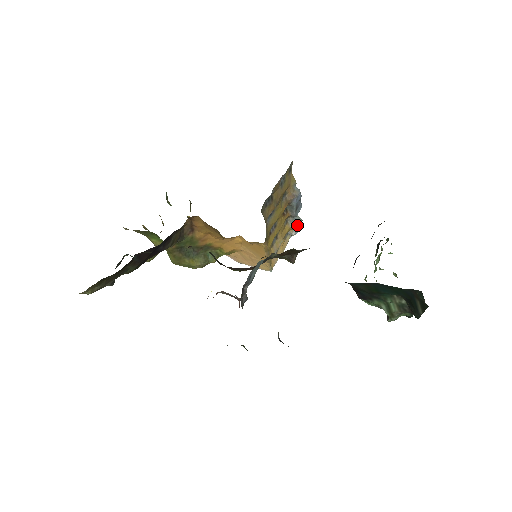
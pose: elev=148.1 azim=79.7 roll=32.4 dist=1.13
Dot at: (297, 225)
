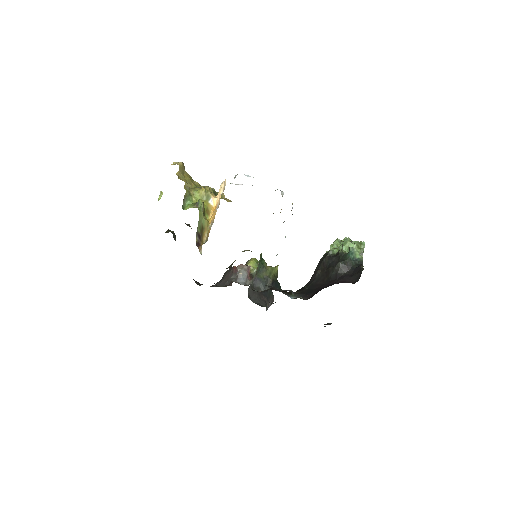
Dot at: occluded
